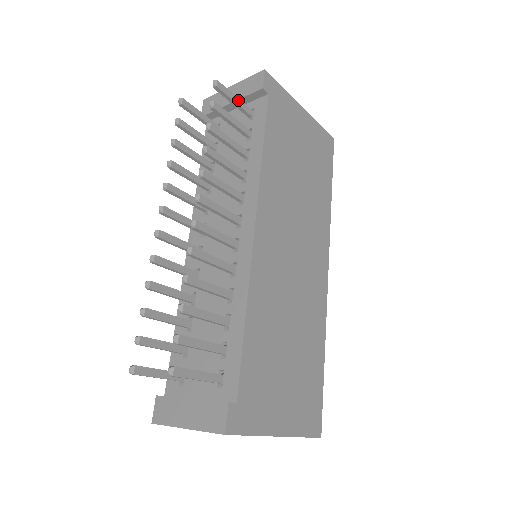
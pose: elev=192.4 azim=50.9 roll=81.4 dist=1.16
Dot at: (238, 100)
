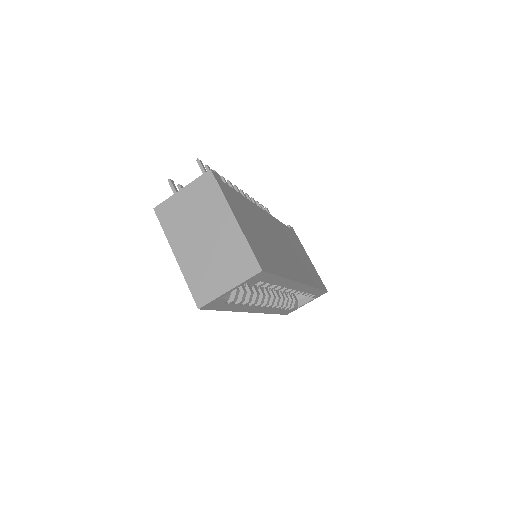
Dot at: occluded
